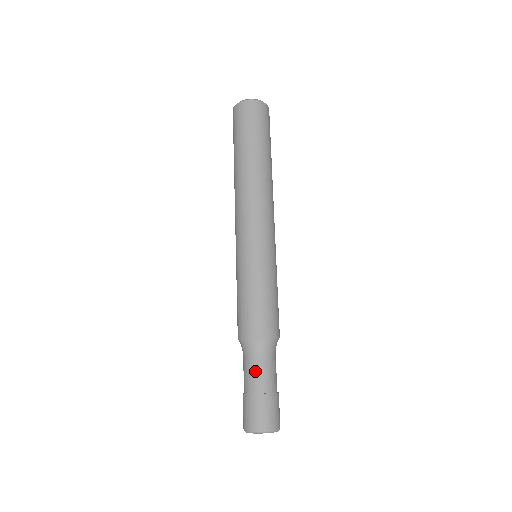
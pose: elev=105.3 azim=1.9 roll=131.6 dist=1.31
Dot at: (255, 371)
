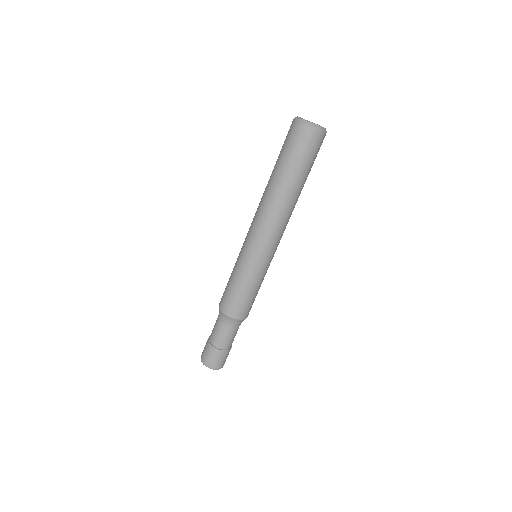
Dot at: (221, 335)
